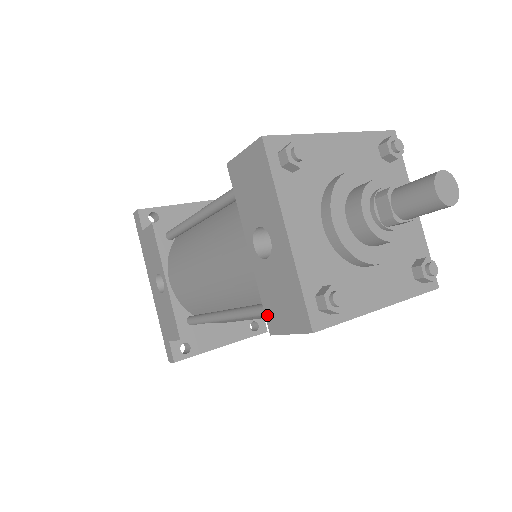
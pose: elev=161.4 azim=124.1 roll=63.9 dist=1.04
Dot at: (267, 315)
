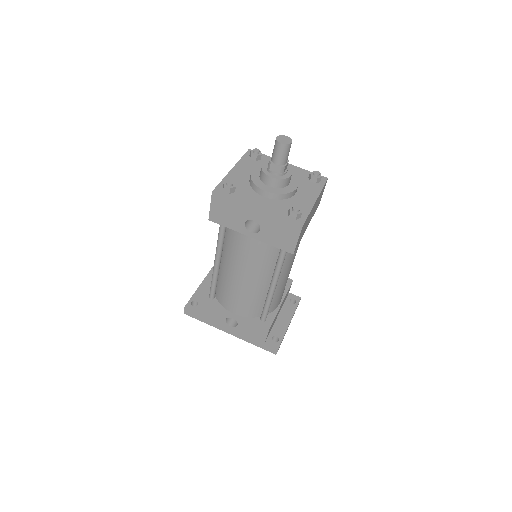
Dot at: (284, 249)
